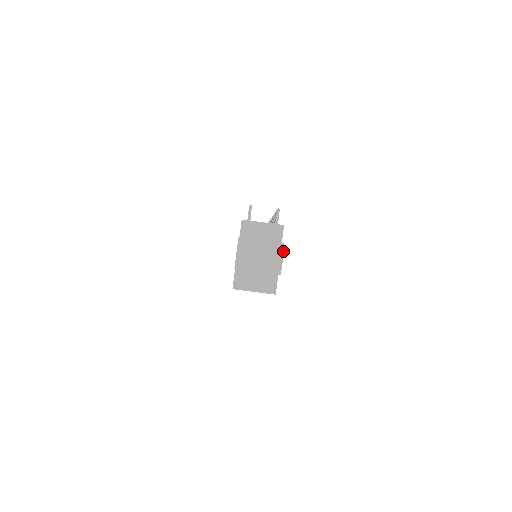
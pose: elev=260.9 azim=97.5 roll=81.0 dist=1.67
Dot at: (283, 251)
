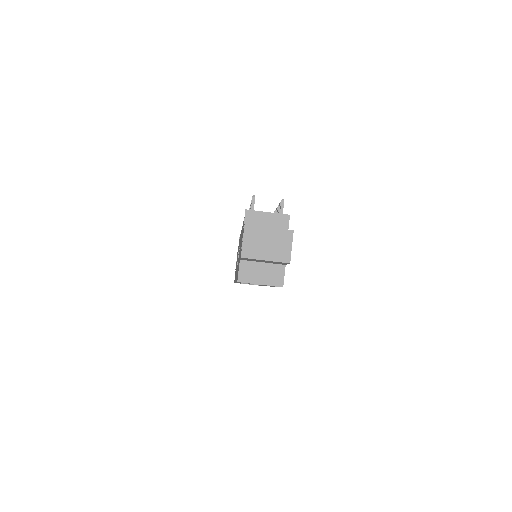
Dot at: (292, 238)
